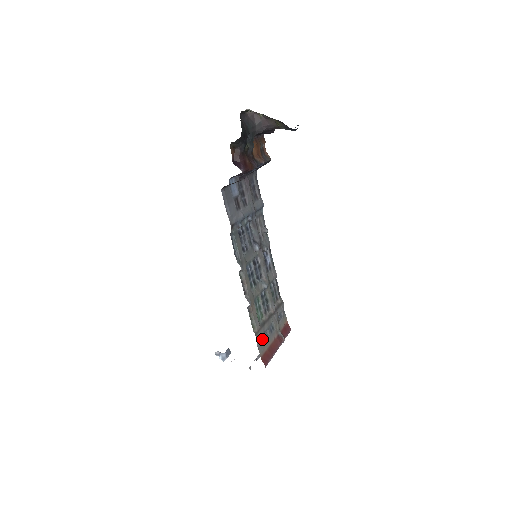
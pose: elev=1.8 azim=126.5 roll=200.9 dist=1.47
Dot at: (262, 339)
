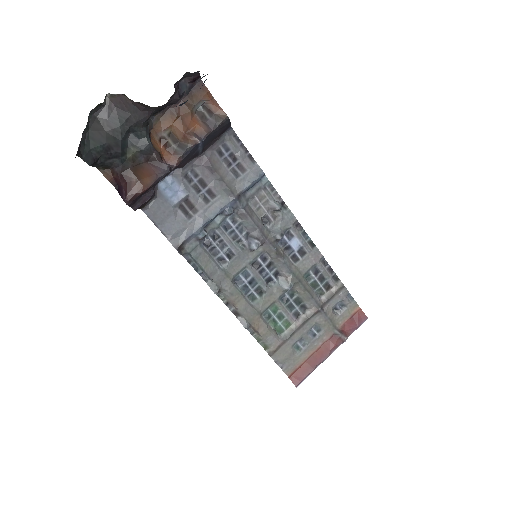
Dot at: (289, 354)
